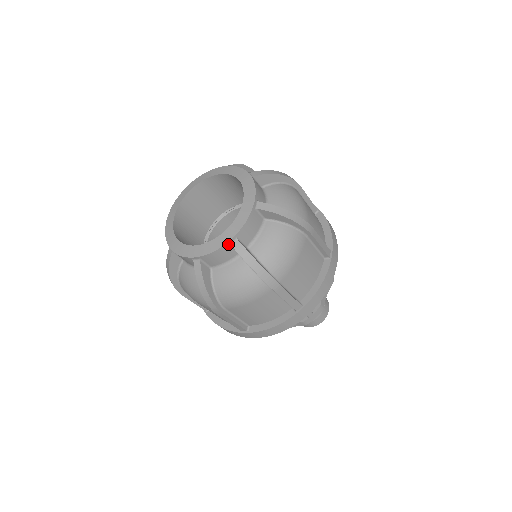
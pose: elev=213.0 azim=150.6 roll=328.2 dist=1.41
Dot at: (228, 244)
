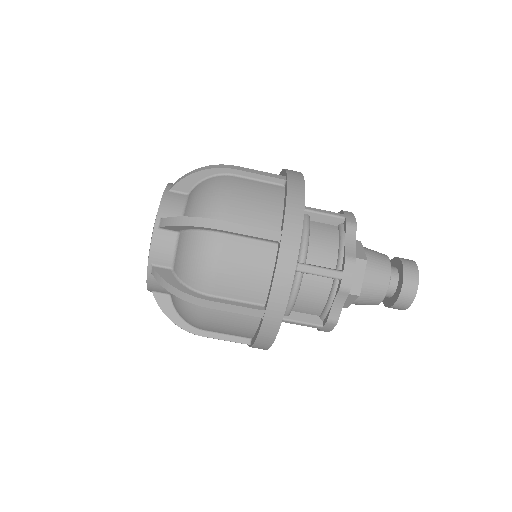
Dot at: (167, 191)
